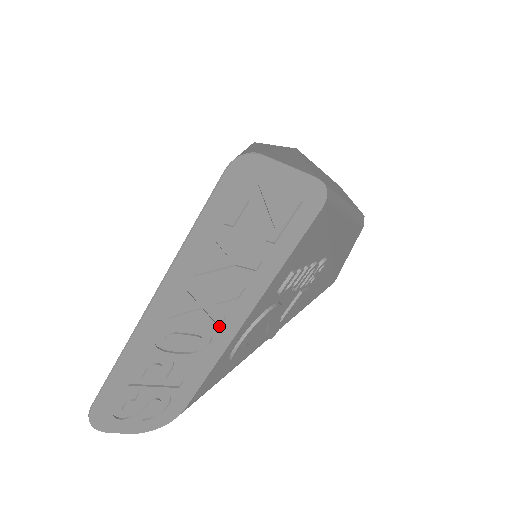
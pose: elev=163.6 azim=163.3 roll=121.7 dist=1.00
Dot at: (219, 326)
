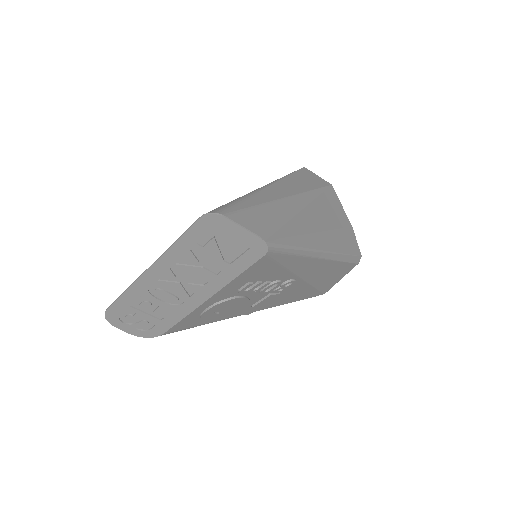
Dot at: (190, 296)
